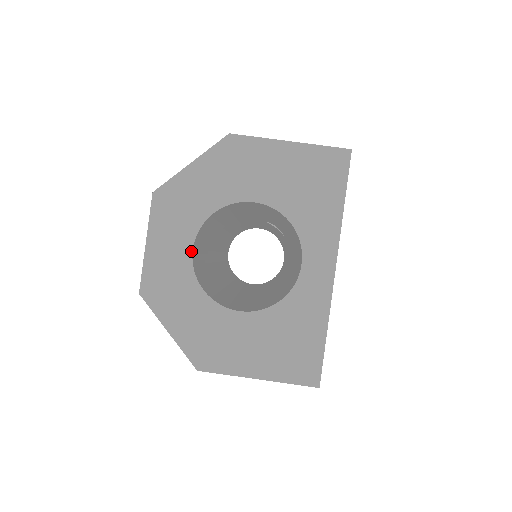
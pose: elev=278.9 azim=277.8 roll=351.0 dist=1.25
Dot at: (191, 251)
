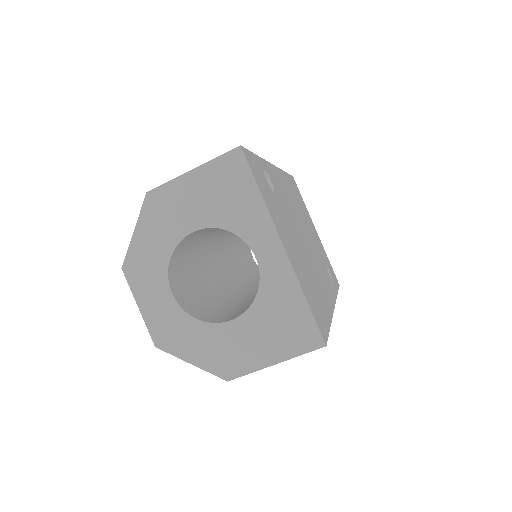
Dot at: (172, 295)
